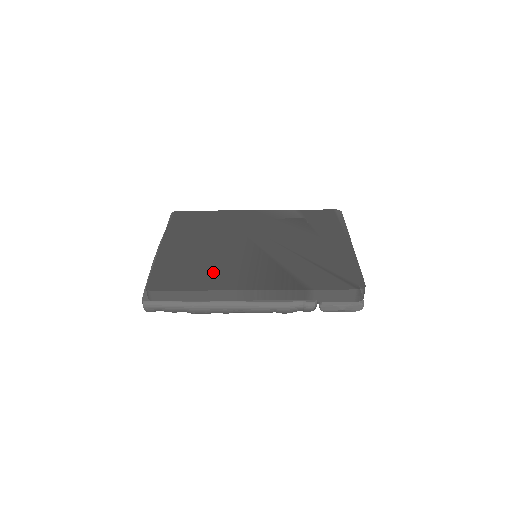
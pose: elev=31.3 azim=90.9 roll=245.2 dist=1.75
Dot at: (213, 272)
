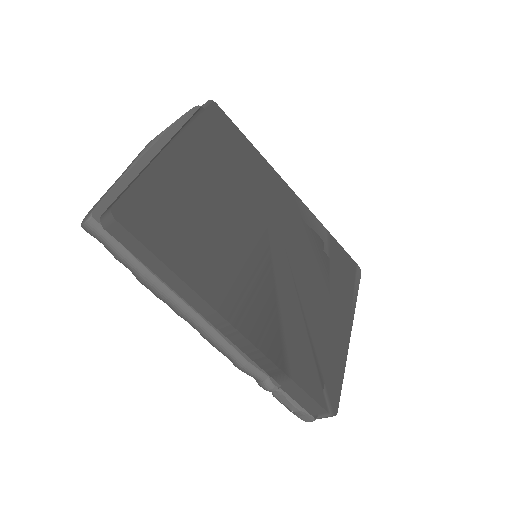
Dot at: (206, 254)
